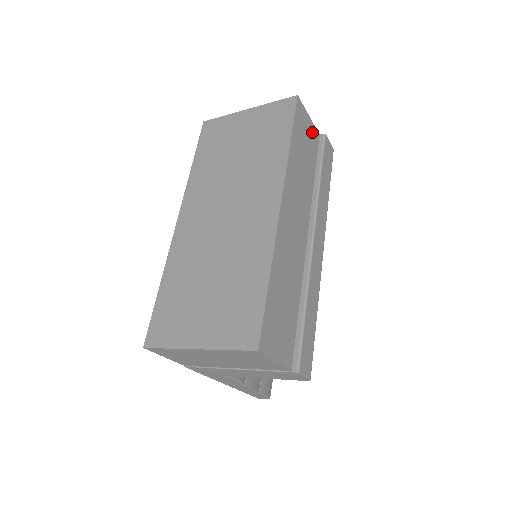
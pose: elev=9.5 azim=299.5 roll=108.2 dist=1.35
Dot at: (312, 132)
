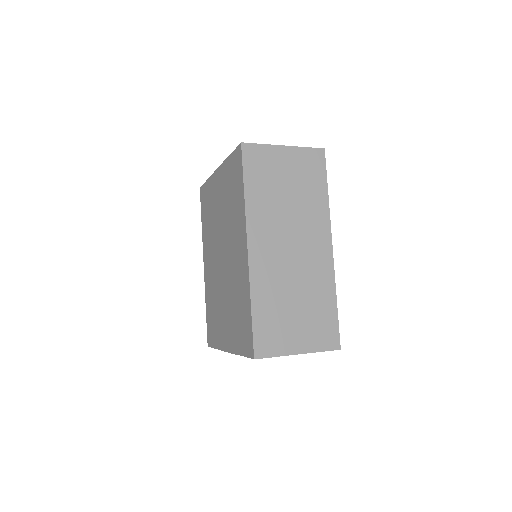
Dot at: occluded
